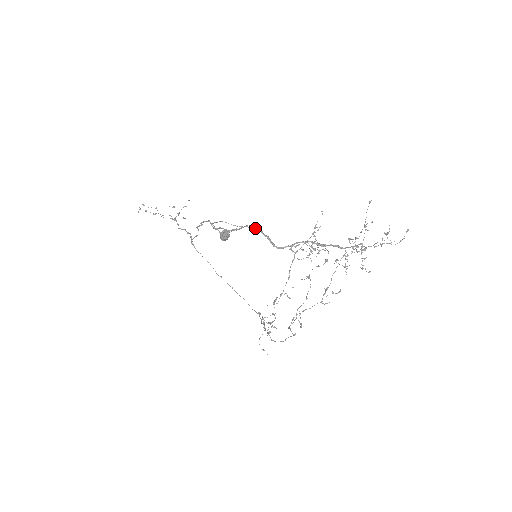
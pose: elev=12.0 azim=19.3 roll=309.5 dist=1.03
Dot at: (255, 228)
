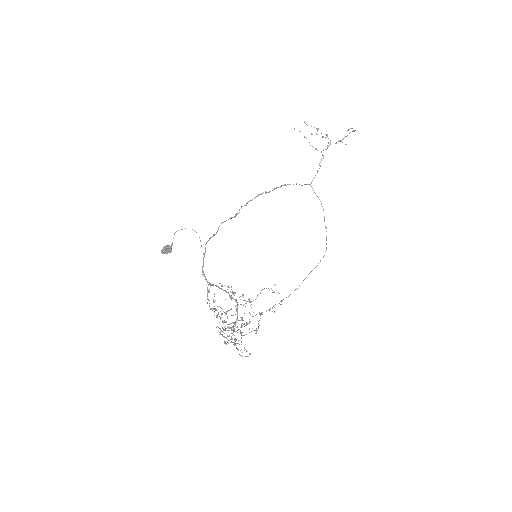
Dot at: (205, 250)
